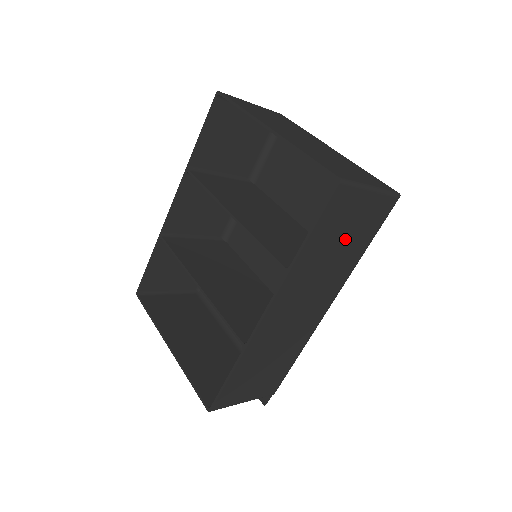
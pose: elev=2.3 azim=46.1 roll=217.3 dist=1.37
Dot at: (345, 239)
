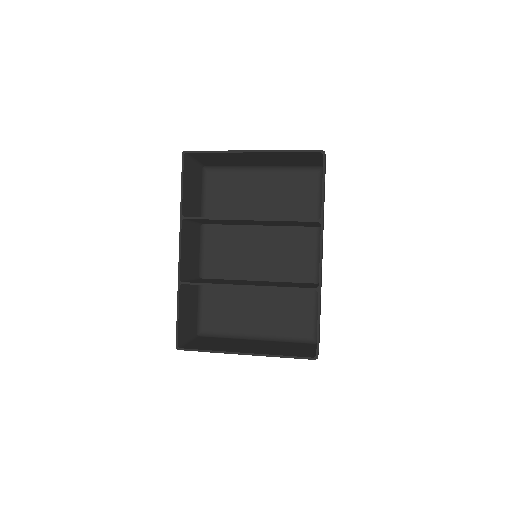
Dot at: occluded
